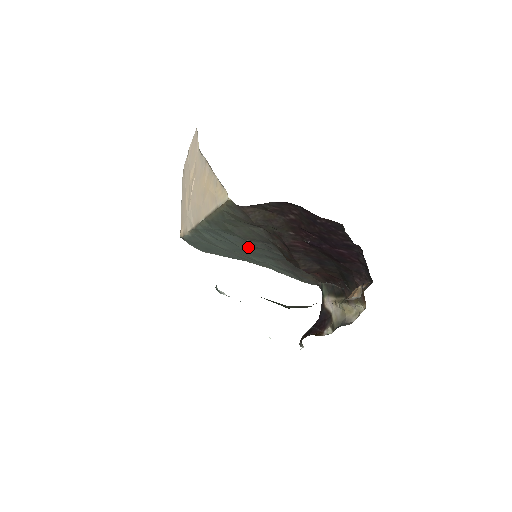
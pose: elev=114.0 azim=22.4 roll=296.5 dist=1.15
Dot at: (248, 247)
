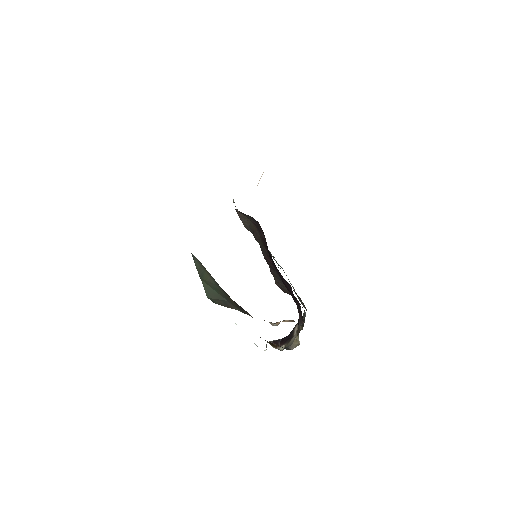
Dot at: occluded
